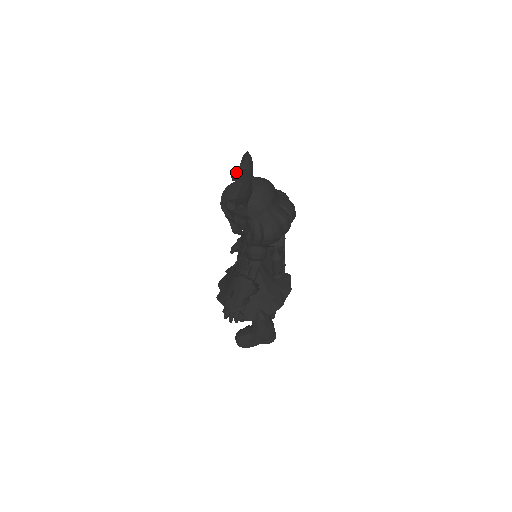
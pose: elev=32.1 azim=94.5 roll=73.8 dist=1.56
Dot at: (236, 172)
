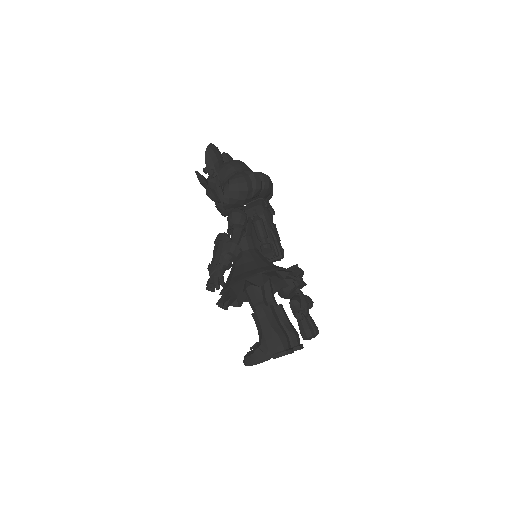
Dot at: occluded
